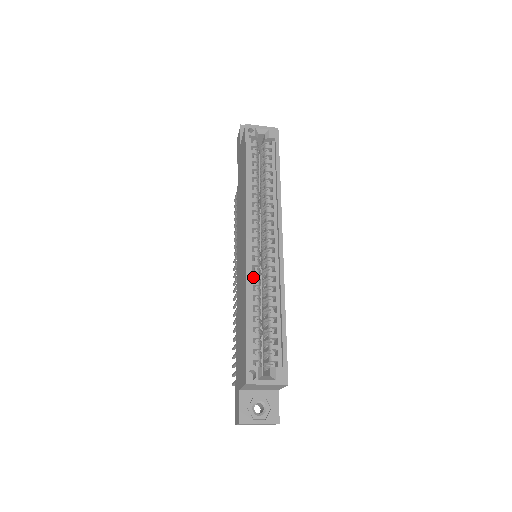
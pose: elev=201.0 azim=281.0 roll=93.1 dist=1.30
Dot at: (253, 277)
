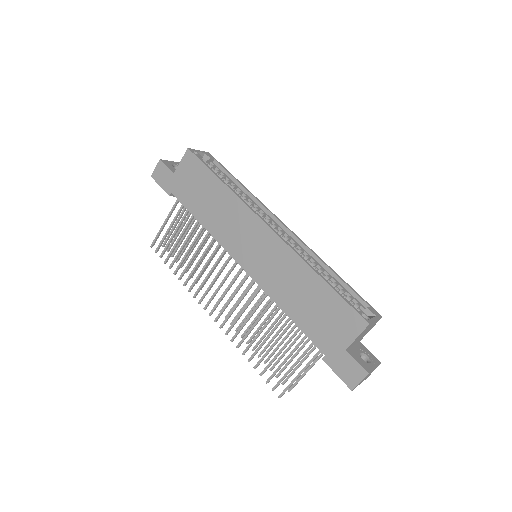
Dot at: occluded
